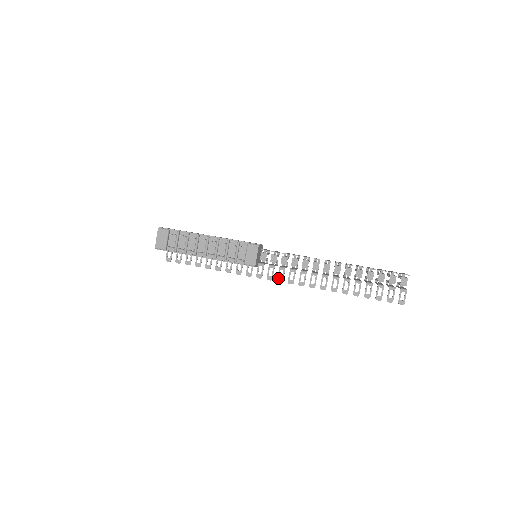
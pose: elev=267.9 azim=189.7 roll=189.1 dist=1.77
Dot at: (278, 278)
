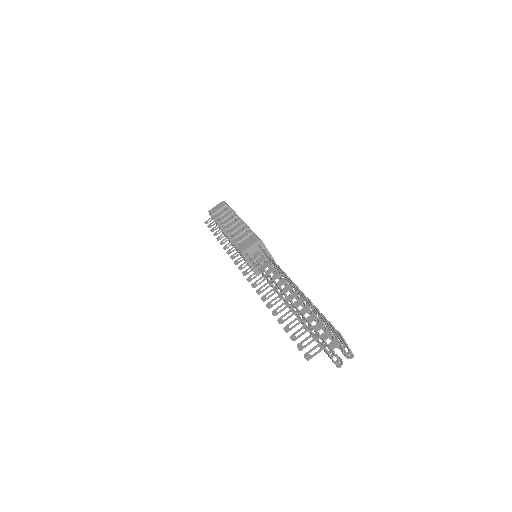
Dot at: (245, 271)
